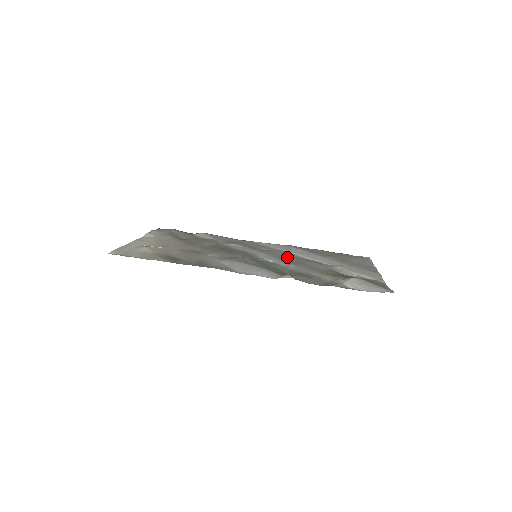
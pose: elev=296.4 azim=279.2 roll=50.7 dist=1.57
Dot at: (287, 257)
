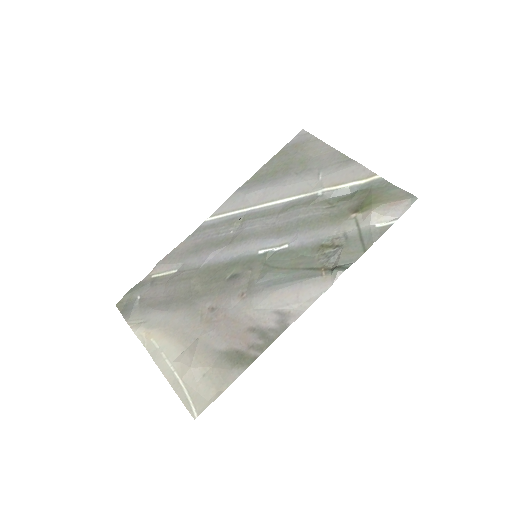
Dot at: (270, 222)
